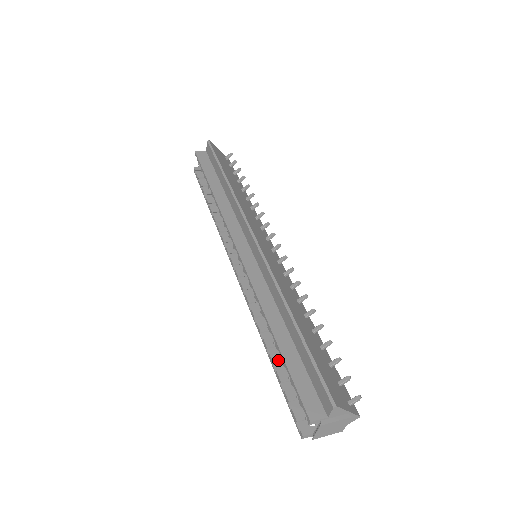
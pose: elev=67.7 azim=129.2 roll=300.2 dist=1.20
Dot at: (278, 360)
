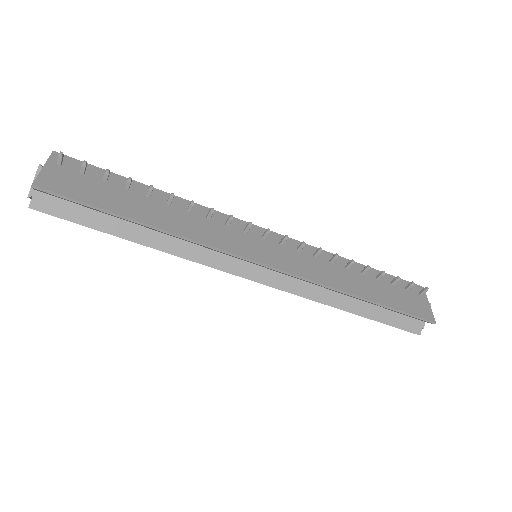
Dot at: occluded
